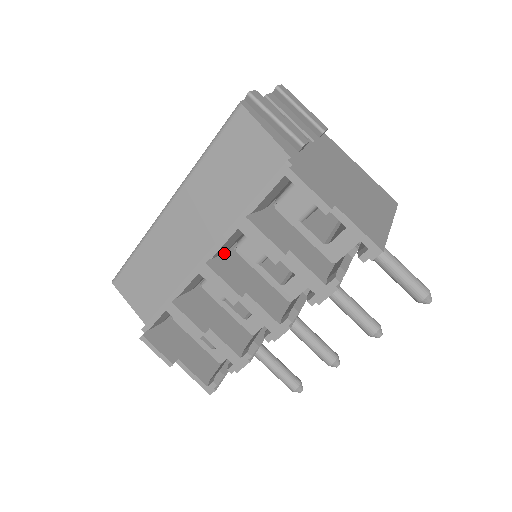
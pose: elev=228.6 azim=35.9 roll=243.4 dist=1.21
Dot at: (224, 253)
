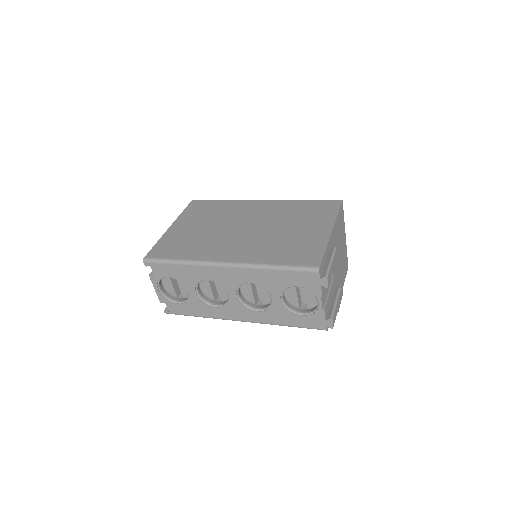
Dot at: occluded
